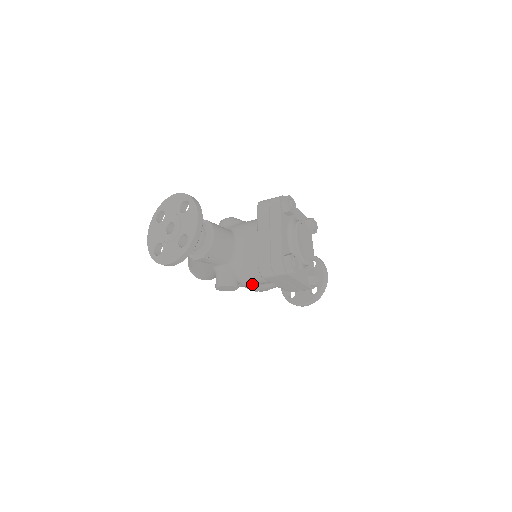
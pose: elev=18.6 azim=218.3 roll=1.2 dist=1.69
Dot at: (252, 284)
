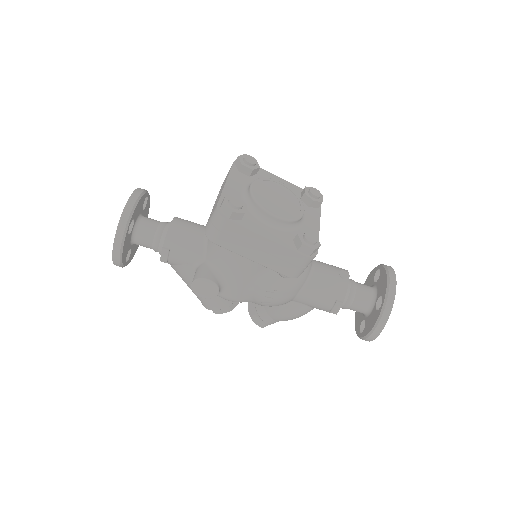
Dot at: (240, 280)
